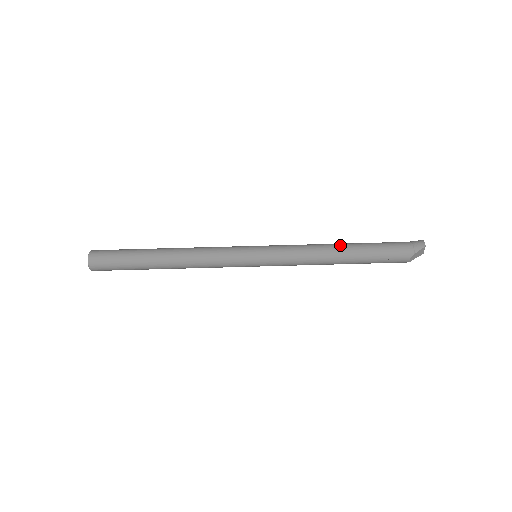
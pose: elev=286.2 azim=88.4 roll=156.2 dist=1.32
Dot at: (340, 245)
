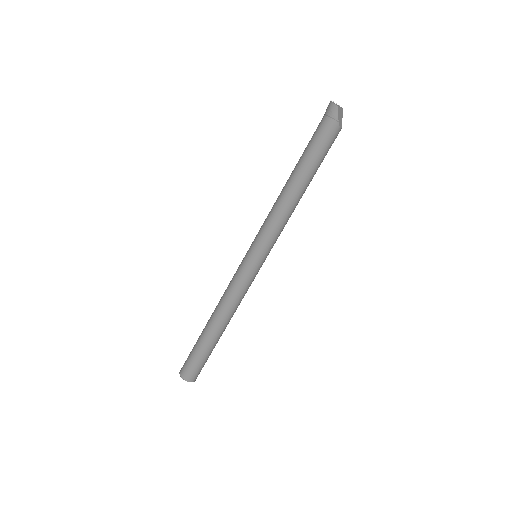
Dot at: (289, 183)
